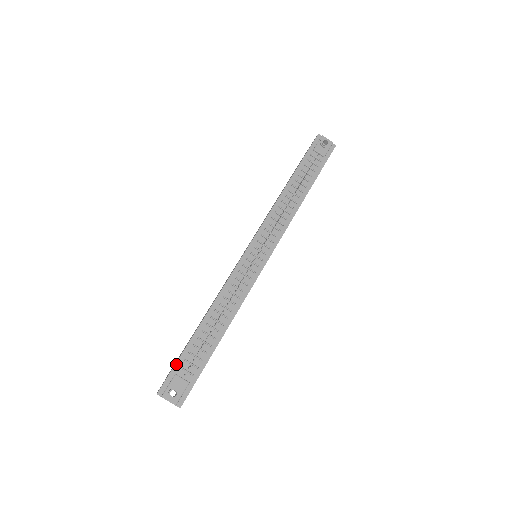
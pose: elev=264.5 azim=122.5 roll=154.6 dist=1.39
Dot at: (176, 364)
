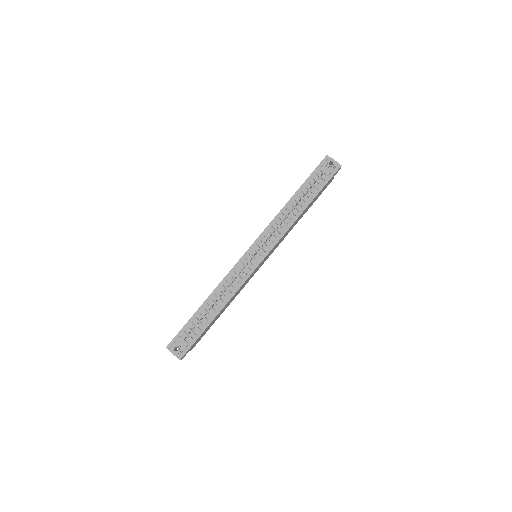
Dot at: (182, 329)
